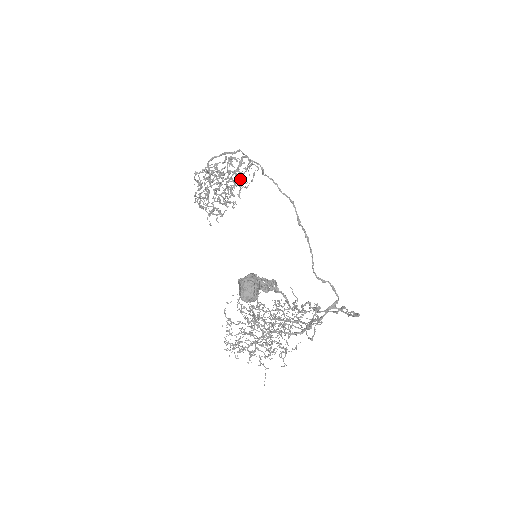
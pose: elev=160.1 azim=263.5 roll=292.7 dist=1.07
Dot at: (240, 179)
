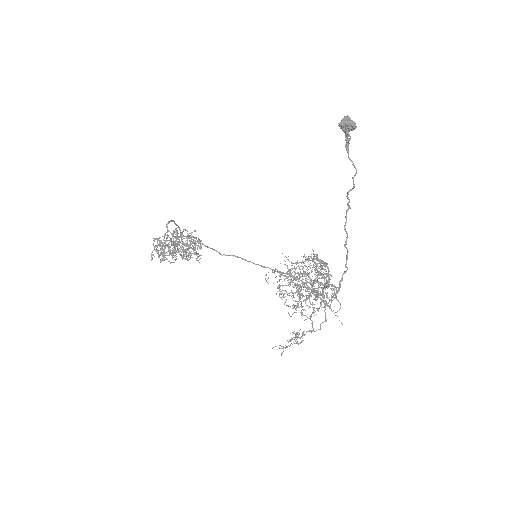
Dot at: occluded
